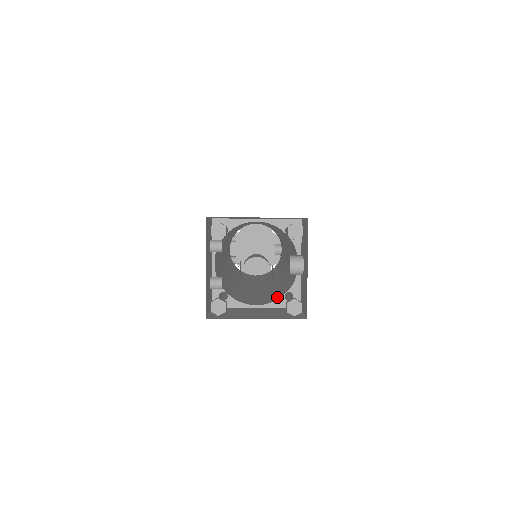
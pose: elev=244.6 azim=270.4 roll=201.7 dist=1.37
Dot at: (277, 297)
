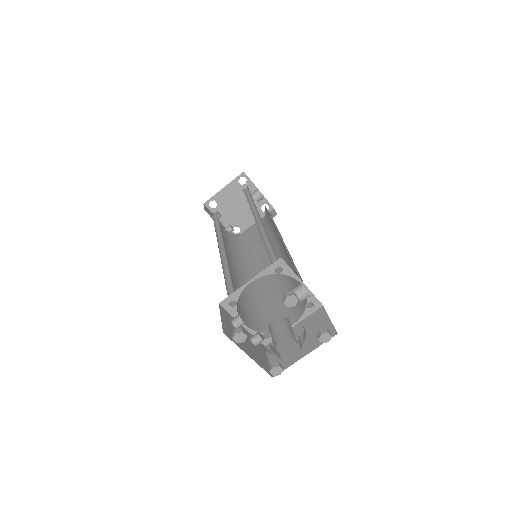
Dot at: (301, 307)
